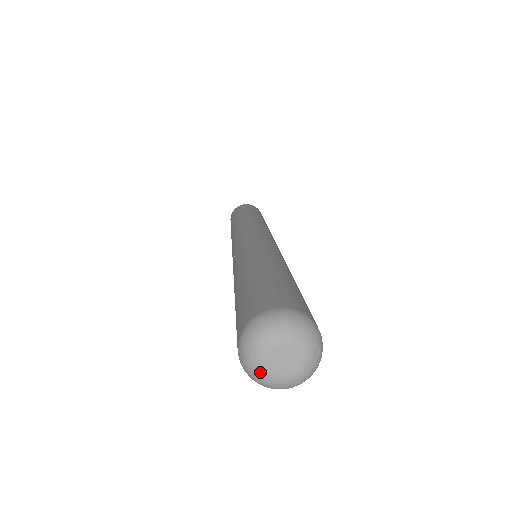
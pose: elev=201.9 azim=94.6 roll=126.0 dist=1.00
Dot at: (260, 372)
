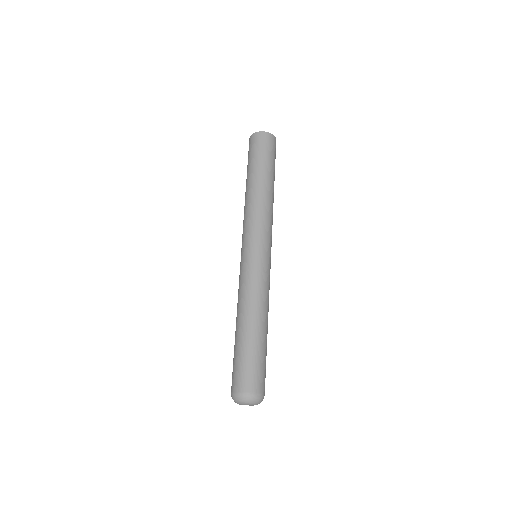
Dot at: (239, 404)
